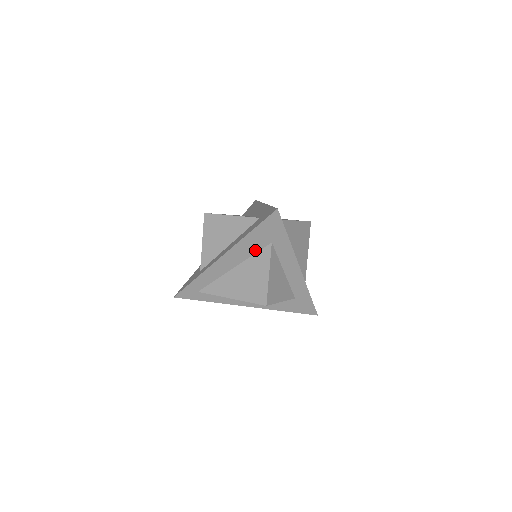
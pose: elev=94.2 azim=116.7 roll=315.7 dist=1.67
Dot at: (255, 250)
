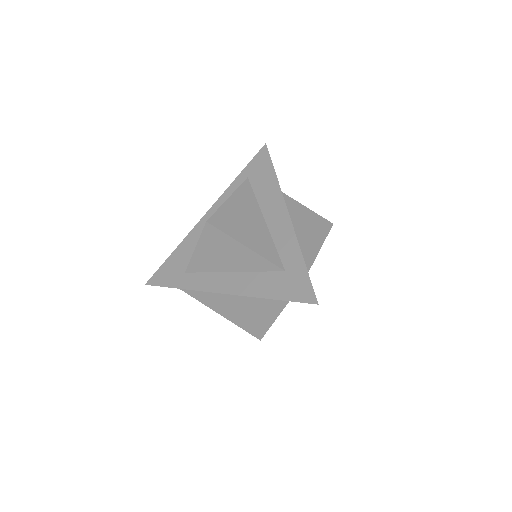
Dot at: occluded
